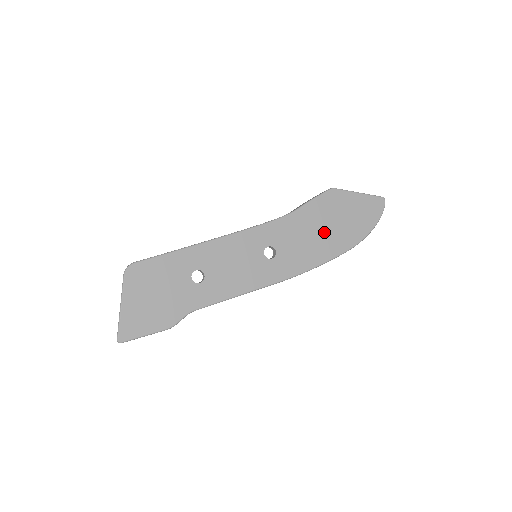
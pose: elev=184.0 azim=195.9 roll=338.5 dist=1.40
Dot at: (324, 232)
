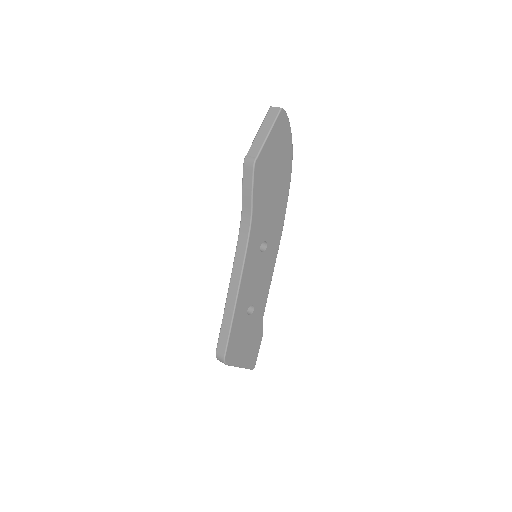
Dot at: (274, 190)
